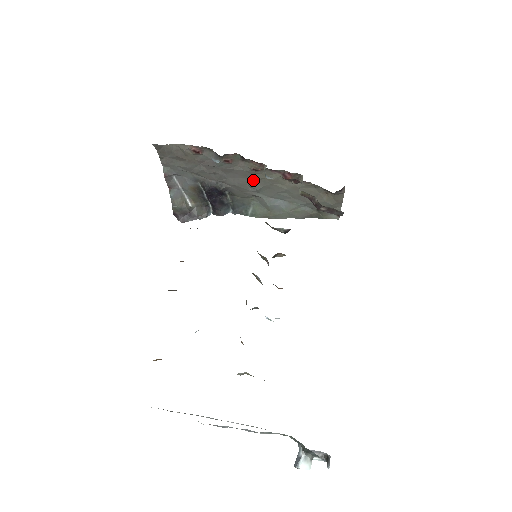
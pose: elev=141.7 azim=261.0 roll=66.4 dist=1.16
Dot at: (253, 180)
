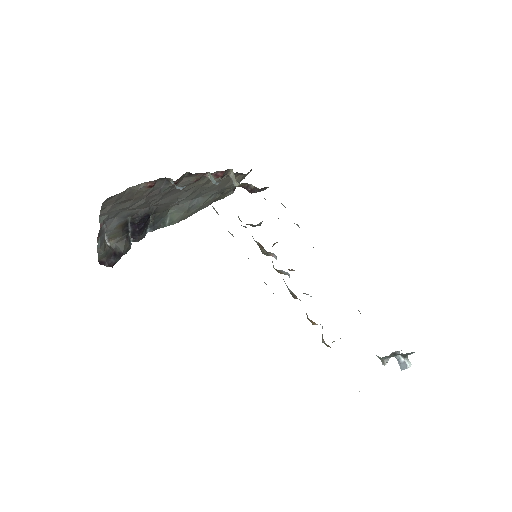
Dot at: (185, 191)
